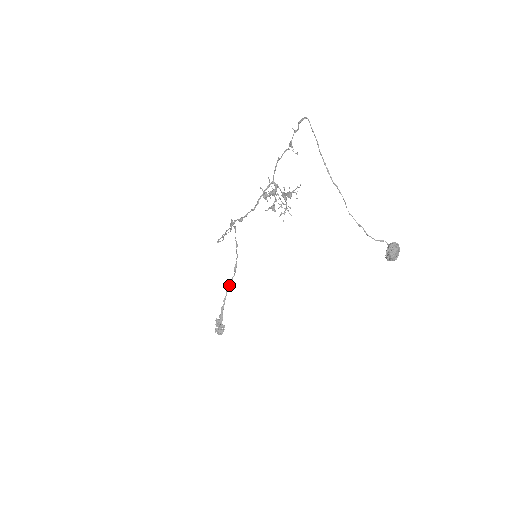
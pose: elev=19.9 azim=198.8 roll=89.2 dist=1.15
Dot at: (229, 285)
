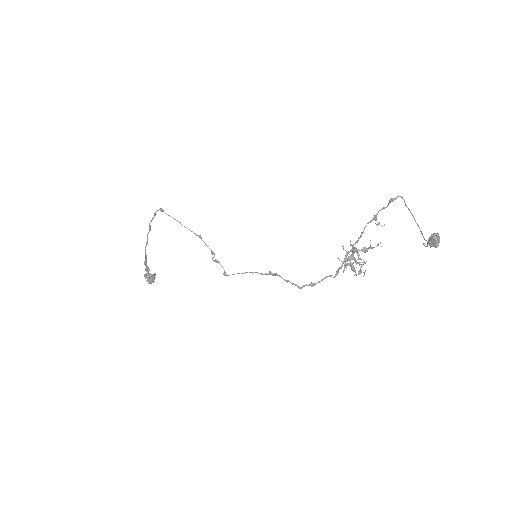
Dot at: (146, 243)
